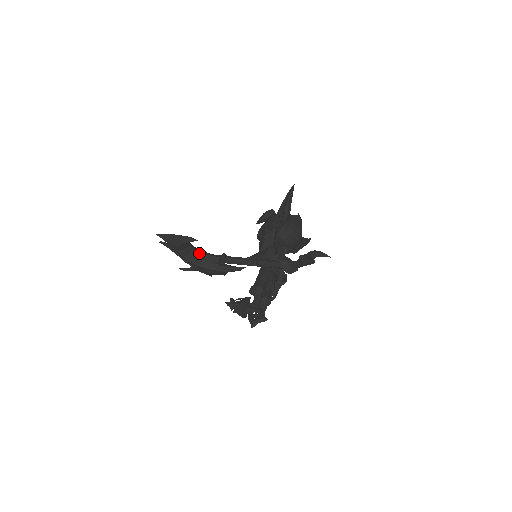
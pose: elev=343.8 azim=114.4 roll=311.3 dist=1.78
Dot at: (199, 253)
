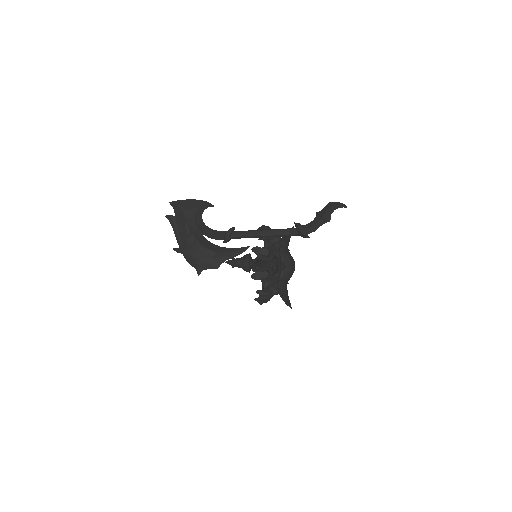
Dot at: (206, 227)
